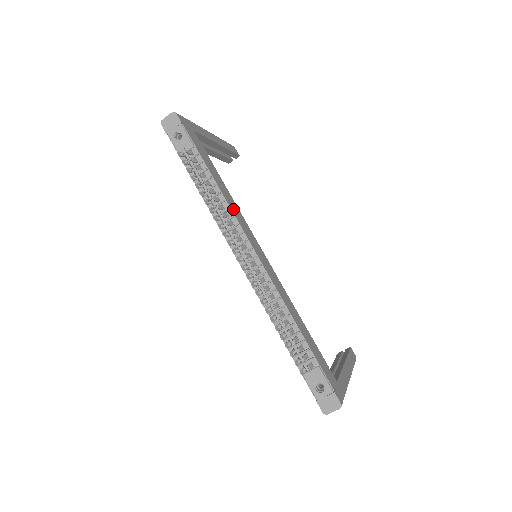
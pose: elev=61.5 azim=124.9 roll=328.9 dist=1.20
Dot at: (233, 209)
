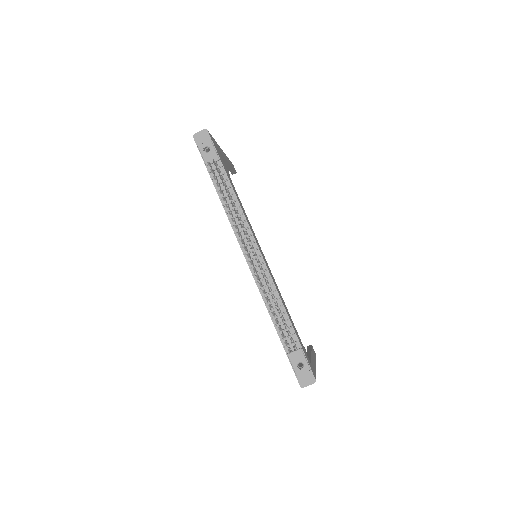
Dot at: (245, 215)
